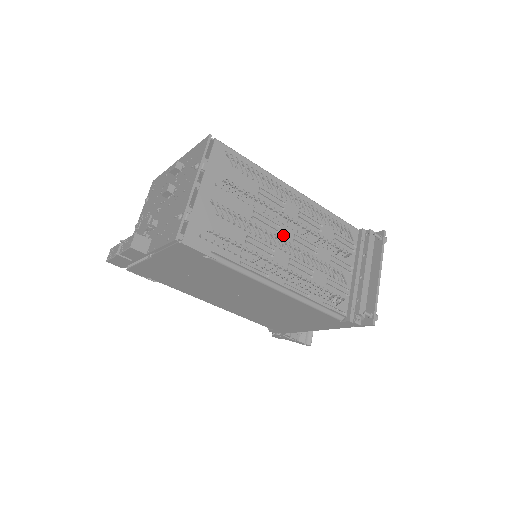
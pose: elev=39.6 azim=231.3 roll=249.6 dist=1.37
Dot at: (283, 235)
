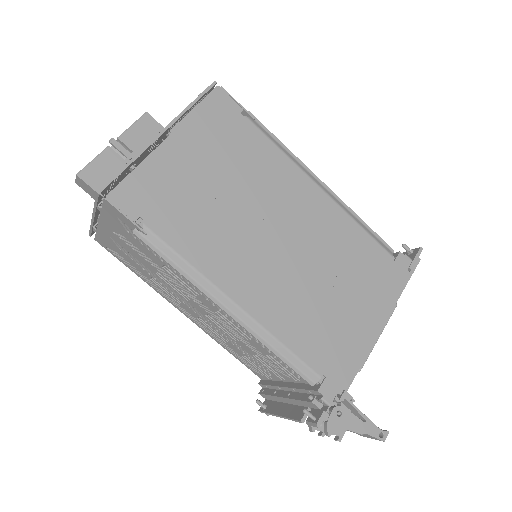
Dot at: occluded
